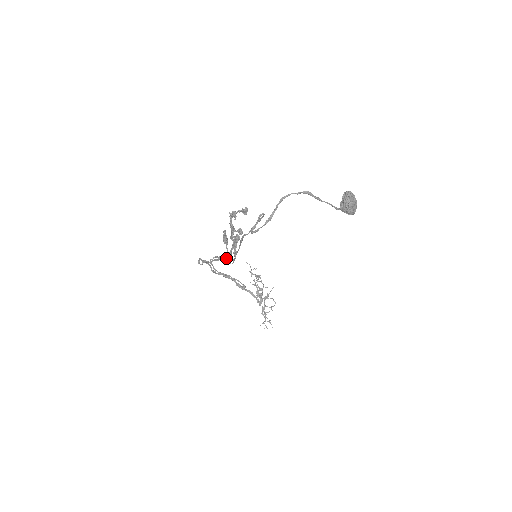
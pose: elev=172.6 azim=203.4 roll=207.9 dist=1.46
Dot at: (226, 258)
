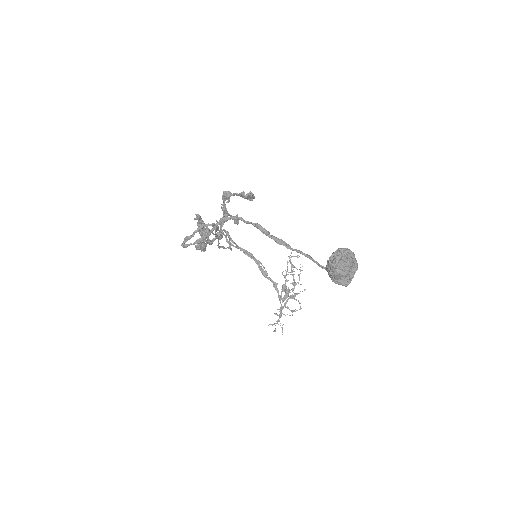
Dot at: (211, 244)
